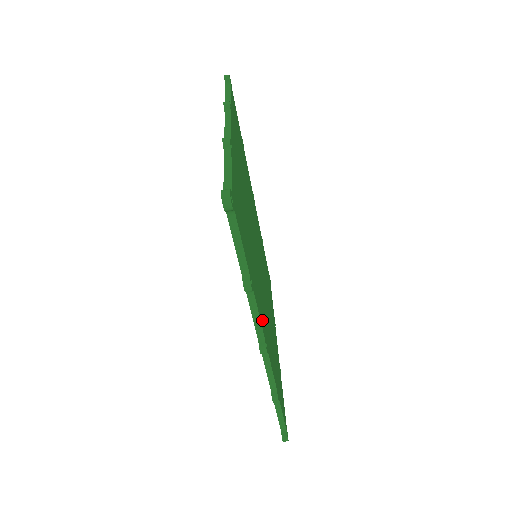
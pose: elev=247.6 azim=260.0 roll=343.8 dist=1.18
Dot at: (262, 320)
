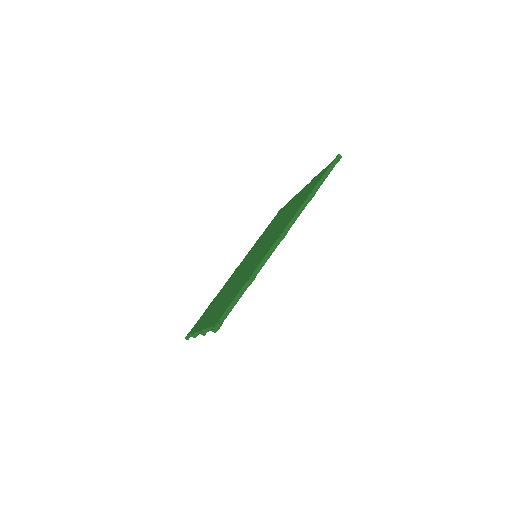
Dot at: occluded
